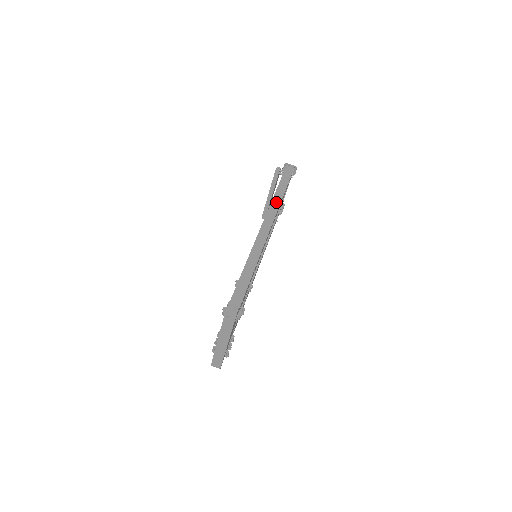
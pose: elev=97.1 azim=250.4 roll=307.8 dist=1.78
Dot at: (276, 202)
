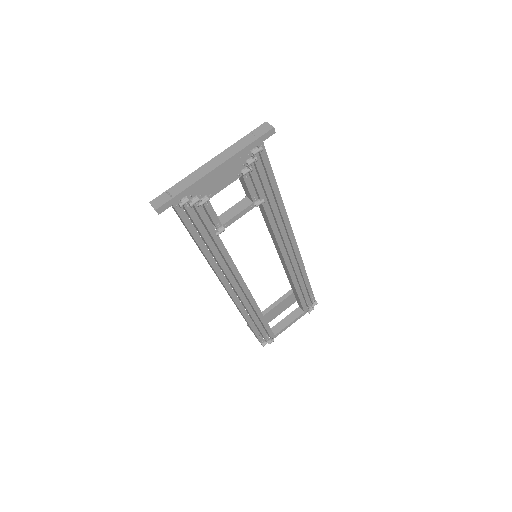
Dot at: occluded
